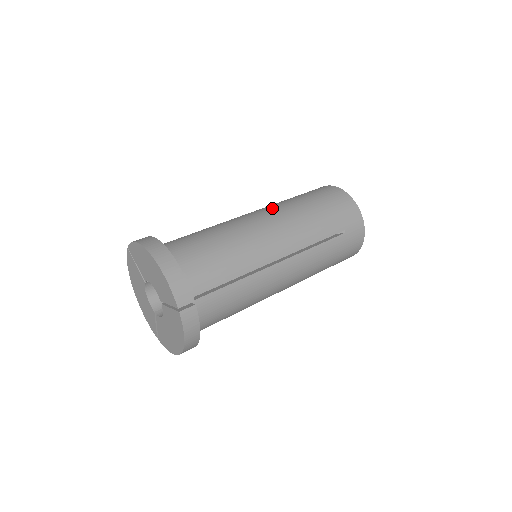
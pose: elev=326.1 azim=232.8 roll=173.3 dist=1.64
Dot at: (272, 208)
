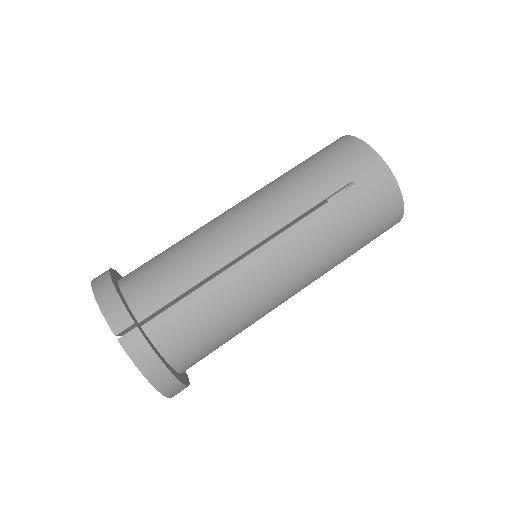
Dot at: (311, 261)
